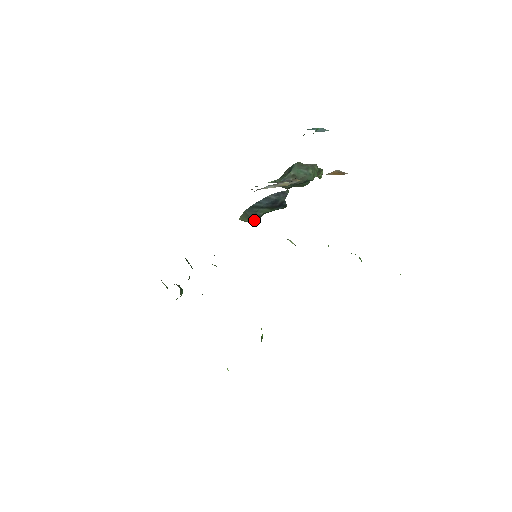
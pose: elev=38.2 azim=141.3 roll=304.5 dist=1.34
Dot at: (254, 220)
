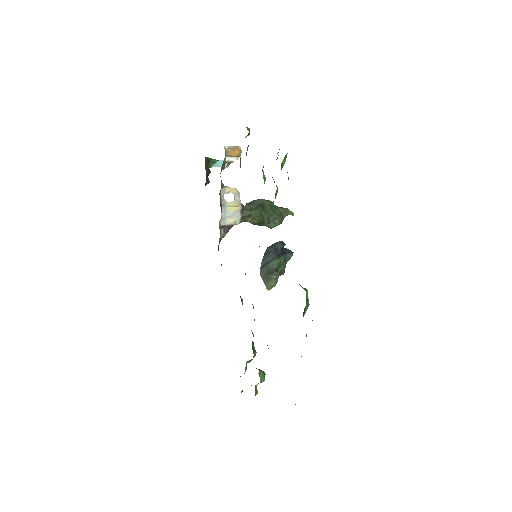
Dot at: (274, 276)
